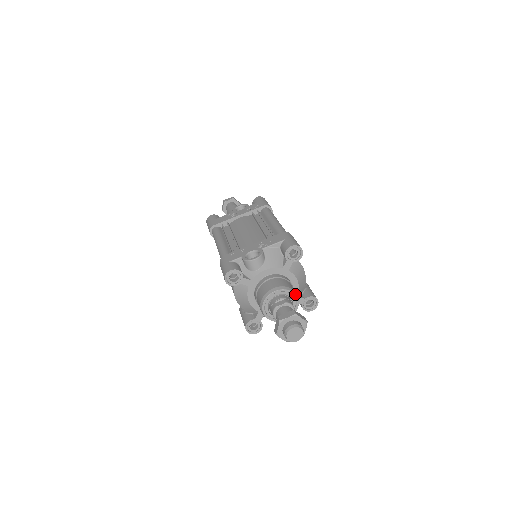
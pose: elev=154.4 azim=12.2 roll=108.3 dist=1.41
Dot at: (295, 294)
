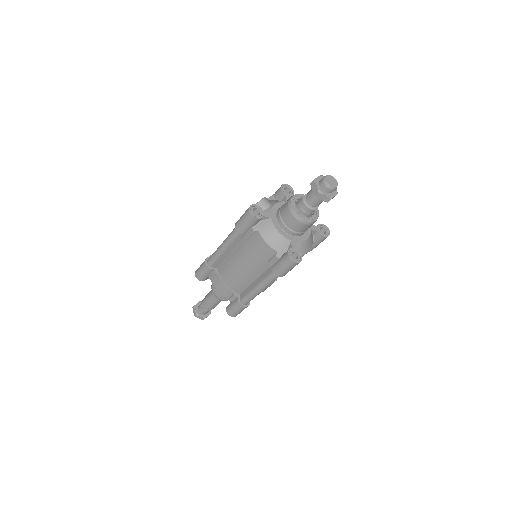
Dot at: occluded
